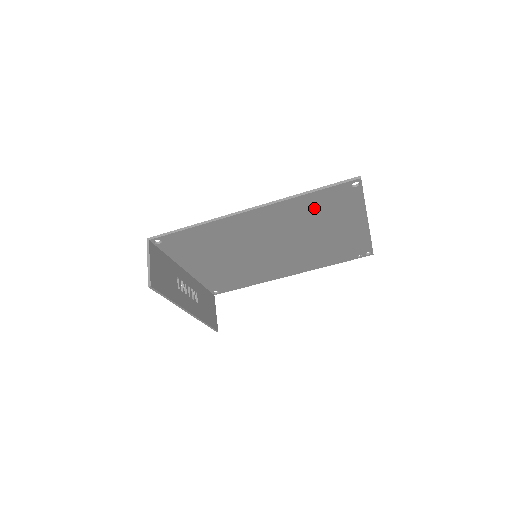
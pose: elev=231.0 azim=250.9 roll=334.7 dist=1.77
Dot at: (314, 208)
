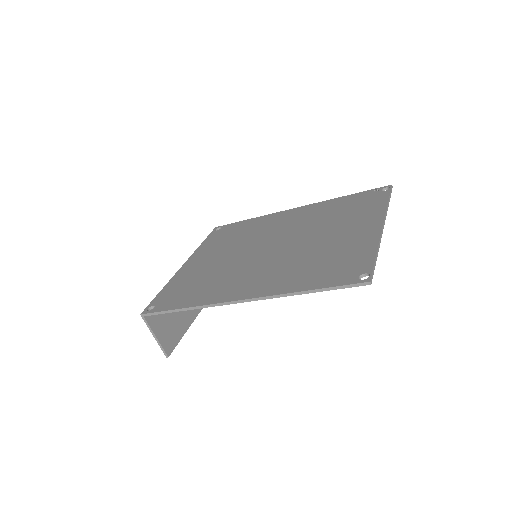
Dot at: occluded
